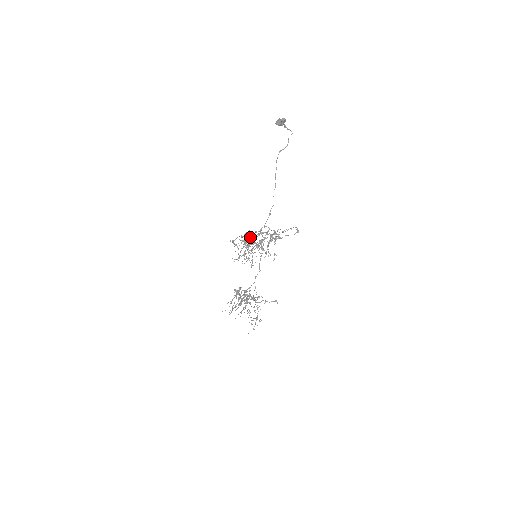
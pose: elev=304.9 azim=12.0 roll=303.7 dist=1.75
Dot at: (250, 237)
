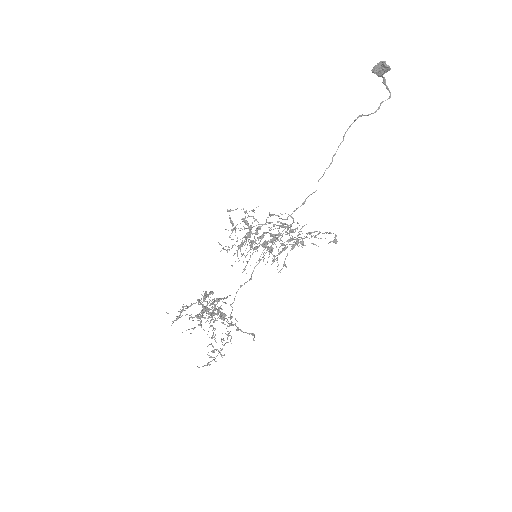
Dot at: occluded
